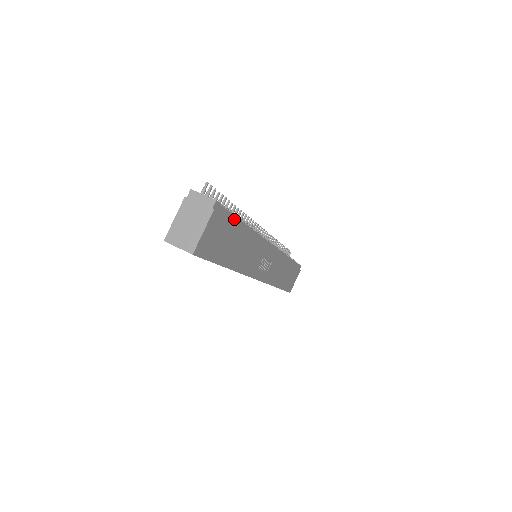
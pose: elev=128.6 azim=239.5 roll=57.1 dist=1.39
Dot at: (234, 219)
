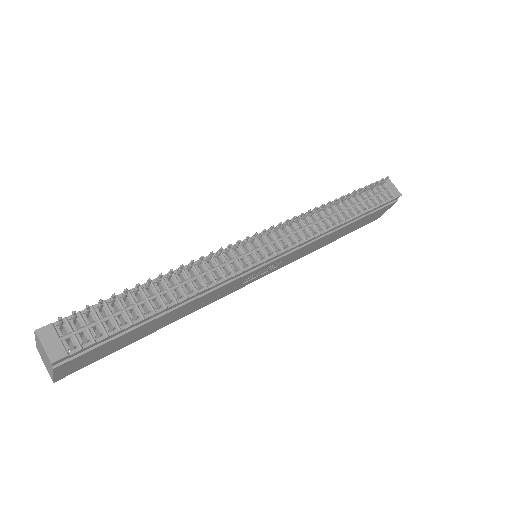
Dot at: (123, 330)
